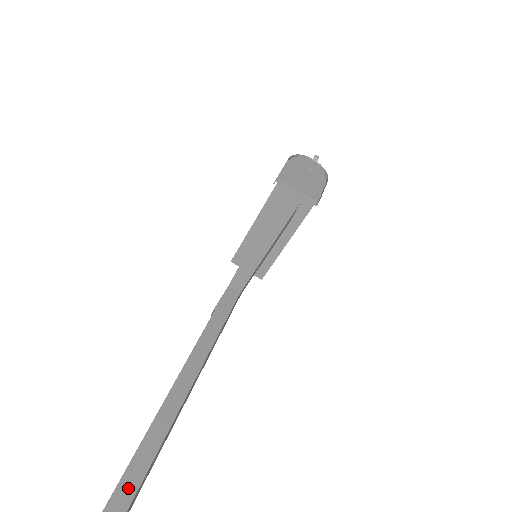
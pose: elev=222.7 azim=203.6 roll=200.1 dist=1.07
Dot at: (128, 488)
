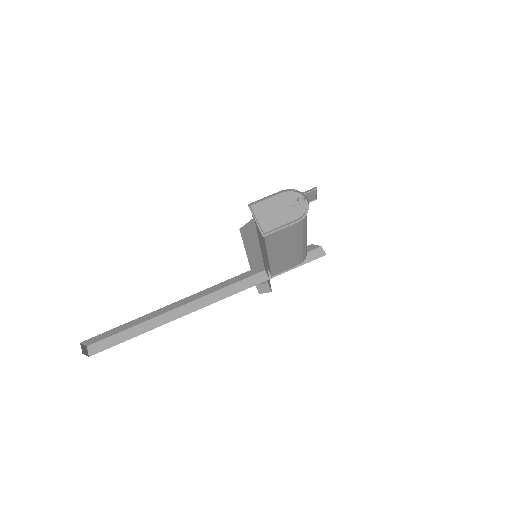
Dot at: (115, 340)
